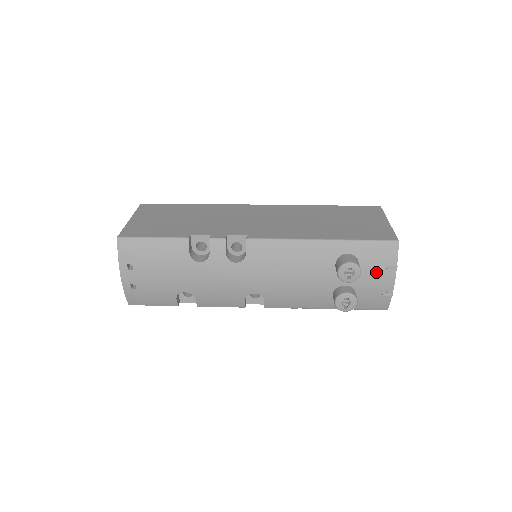
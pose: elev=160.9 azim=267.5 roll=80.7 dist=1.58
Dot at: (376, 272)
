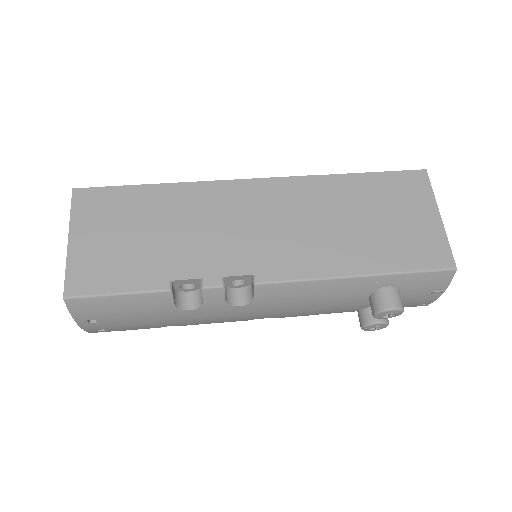
Dot at: (418, 296)
